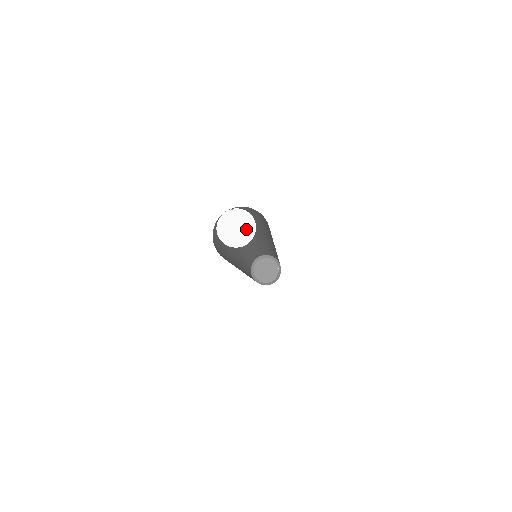
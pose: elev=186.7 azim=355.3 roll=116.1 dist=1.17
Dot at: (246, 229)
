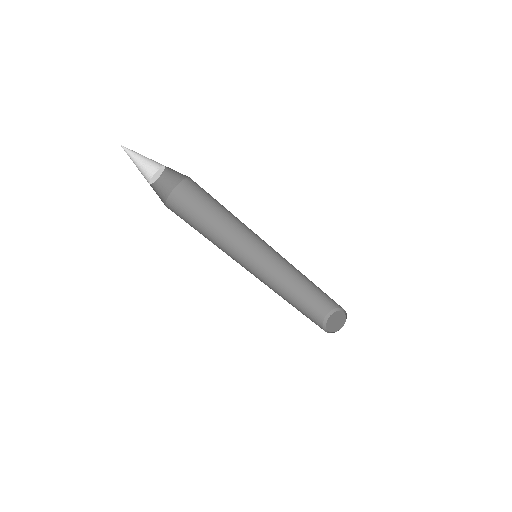
Dot at: (159, 174)
